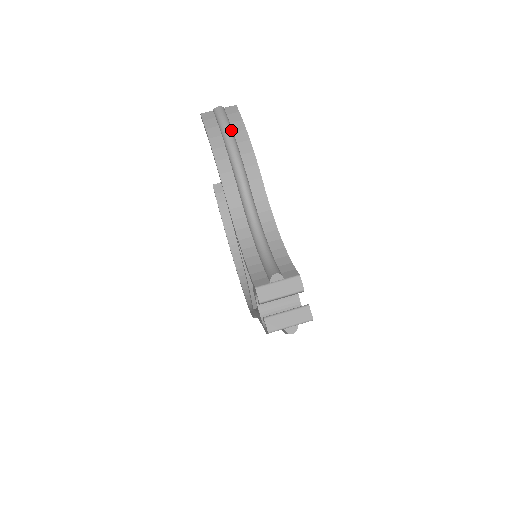
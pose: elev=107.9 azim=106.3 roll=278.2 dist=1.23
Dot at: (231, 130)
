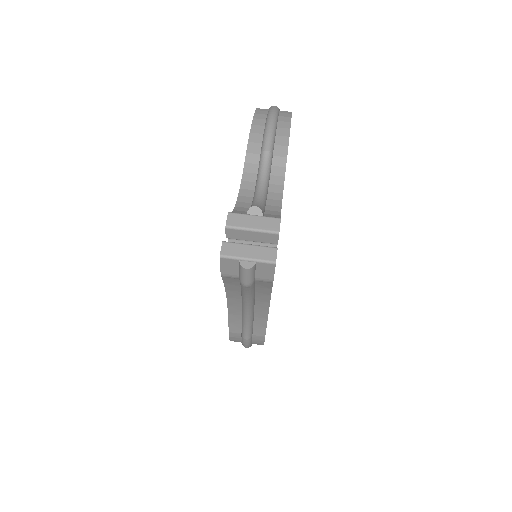
Dot at: (276, 117)
